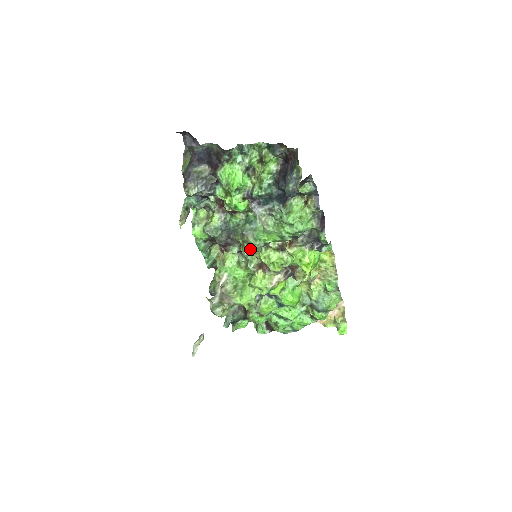
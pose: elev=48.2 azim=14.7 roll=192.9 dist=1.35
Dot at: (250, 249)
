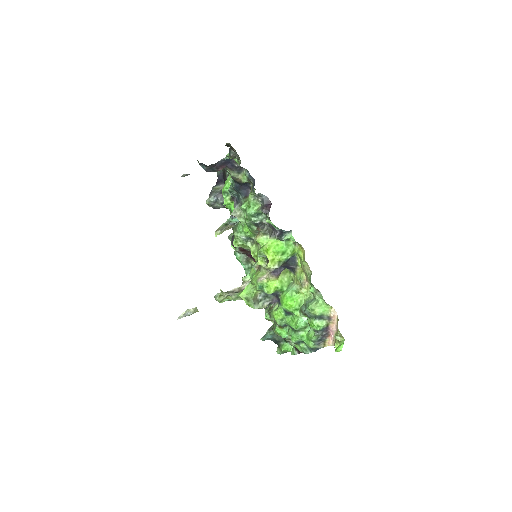
Dot at: (237, 242)
